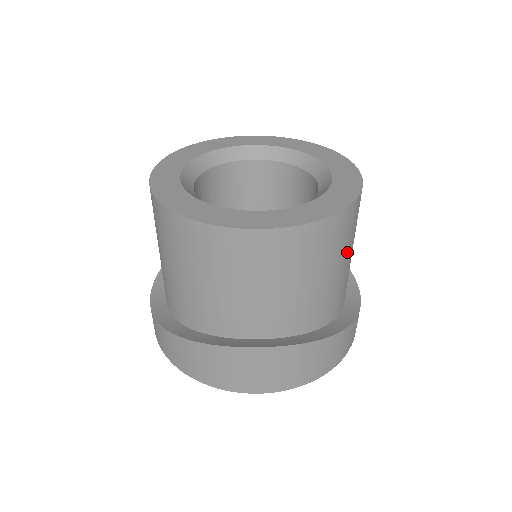
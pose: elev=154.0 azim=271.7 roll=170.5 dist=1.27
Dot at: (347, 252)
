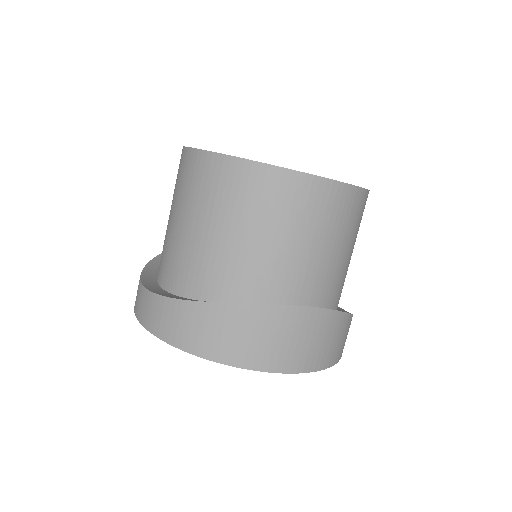
Dot at: occluded
